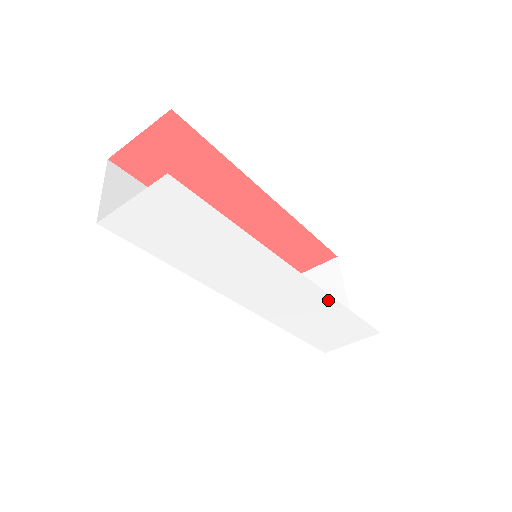
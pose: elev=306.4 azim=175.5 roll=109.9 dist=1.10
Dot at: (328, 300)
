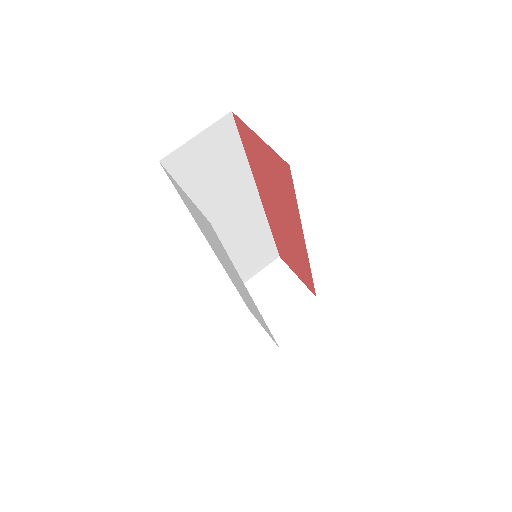
Dot at: occluded
